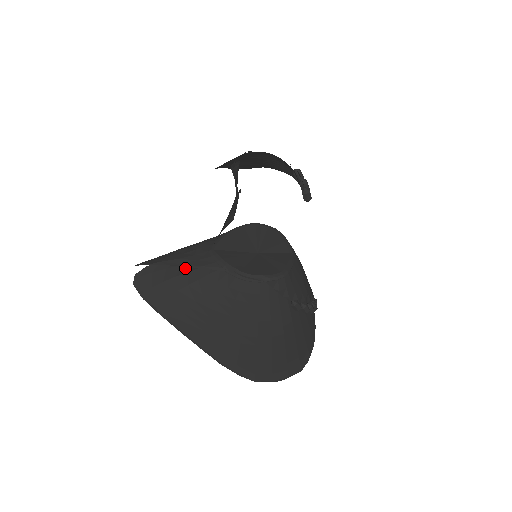
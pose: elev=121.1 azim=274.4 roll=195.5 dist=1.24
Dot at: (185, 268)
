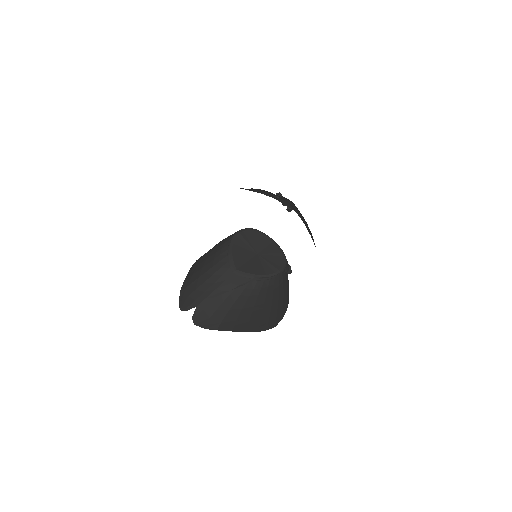
Dot at: (225, 293)
